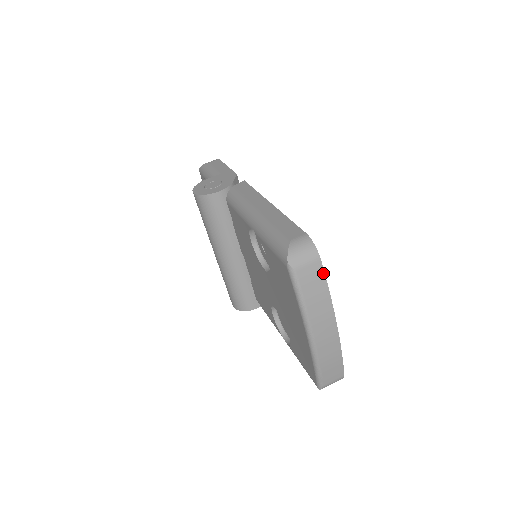
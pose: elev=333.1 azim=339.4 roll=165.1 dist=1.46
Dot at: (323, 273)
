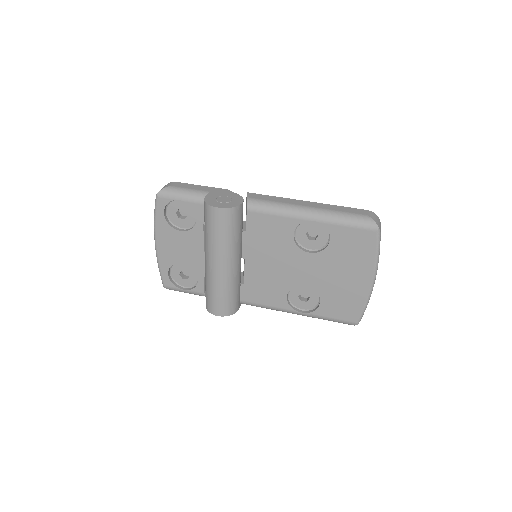
Dot at: occluded
